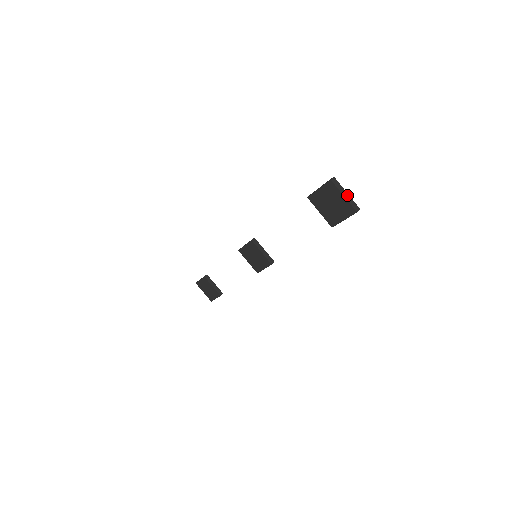
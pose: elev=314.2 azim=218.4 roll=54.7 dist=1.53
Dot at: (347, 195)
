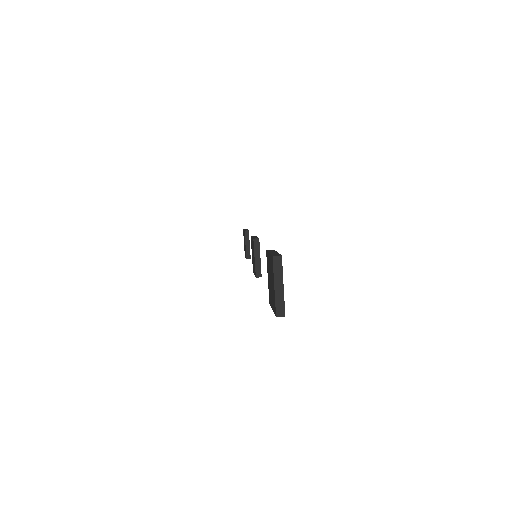
Dot at: (281, 289)
